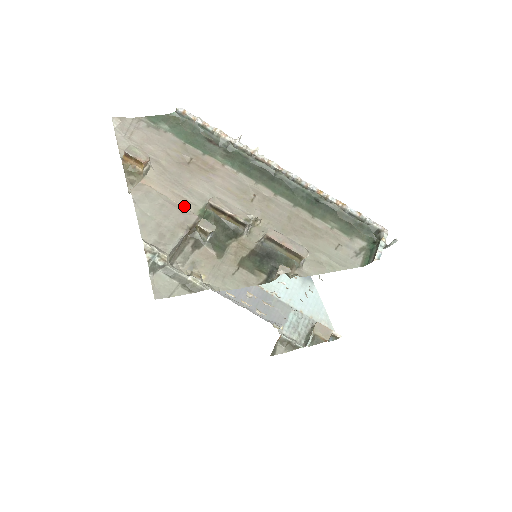
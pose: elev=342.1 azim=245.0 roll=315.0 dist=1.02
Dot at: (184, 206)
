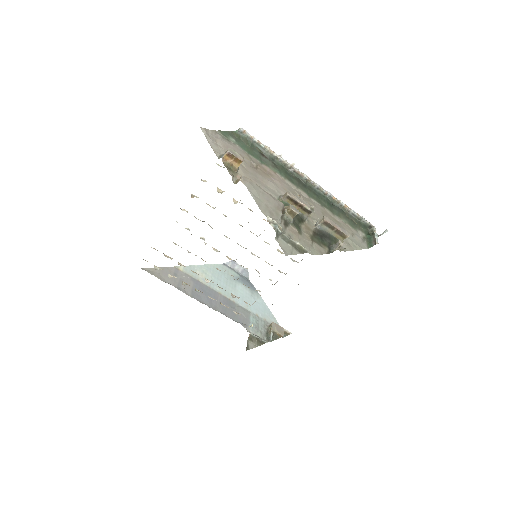
Dot at: occluded
